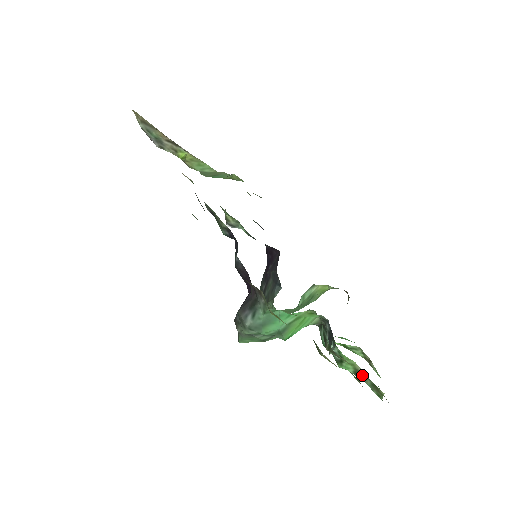
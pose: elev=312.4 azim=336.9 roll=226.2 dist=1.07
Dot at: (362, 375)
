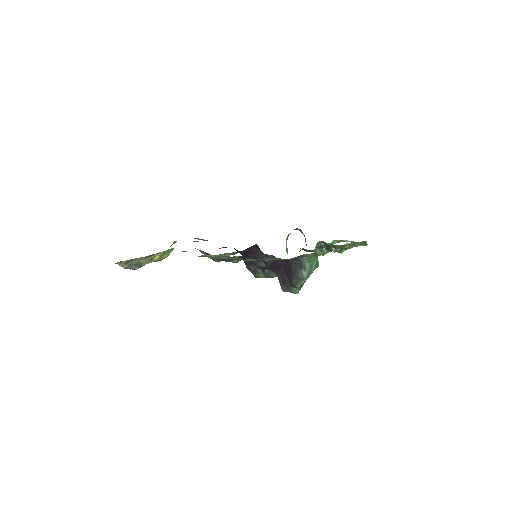
Dot at: (353, 245)
